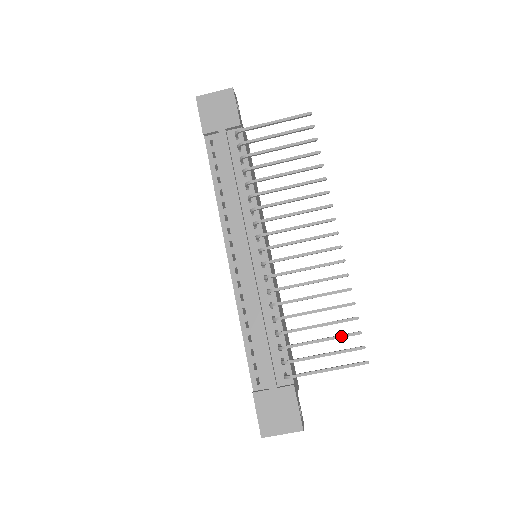
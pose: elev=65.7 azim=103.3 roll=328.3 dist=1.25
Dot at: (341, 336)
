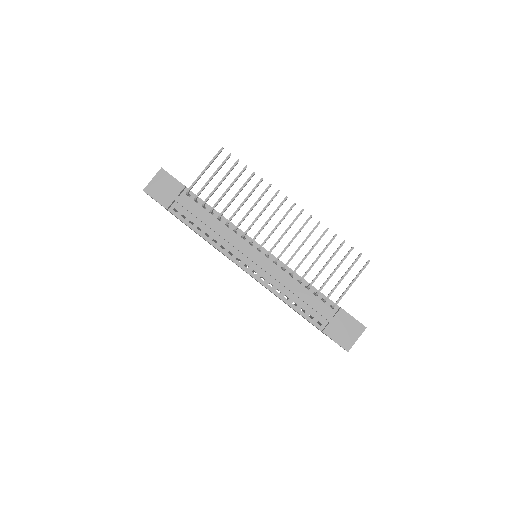
Dot at: (344, 258)
